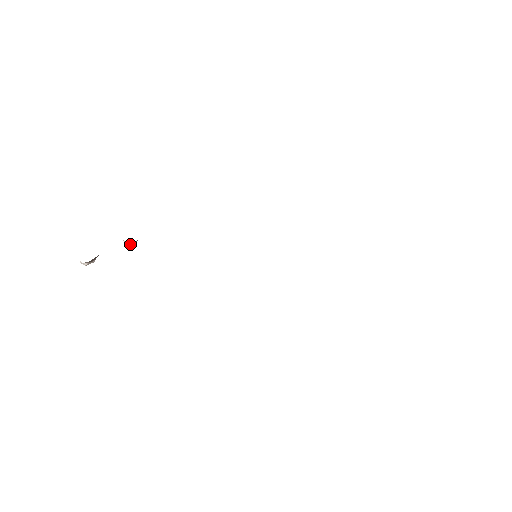
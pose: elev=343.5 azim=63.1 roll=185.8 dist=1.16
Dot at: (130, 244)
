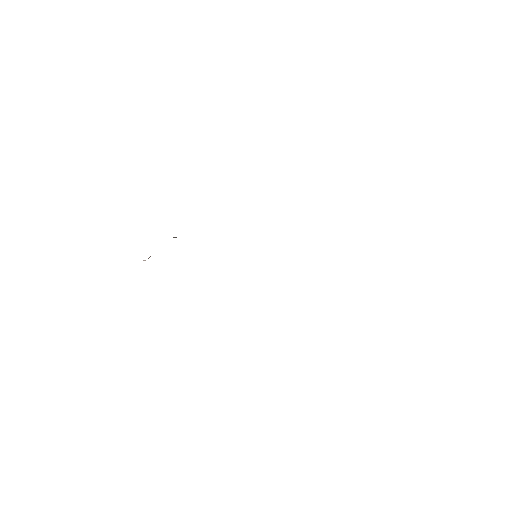
Dot at: (175, 237)
